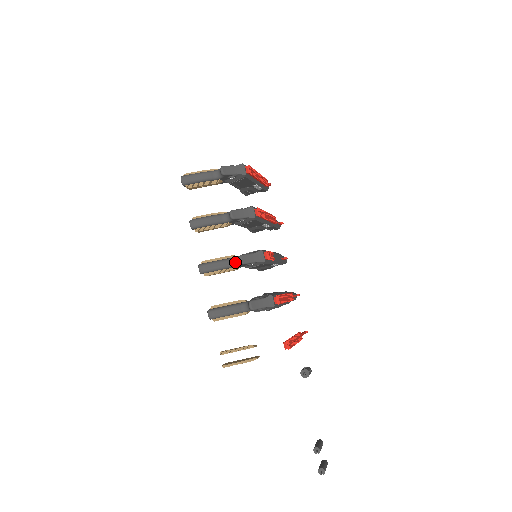
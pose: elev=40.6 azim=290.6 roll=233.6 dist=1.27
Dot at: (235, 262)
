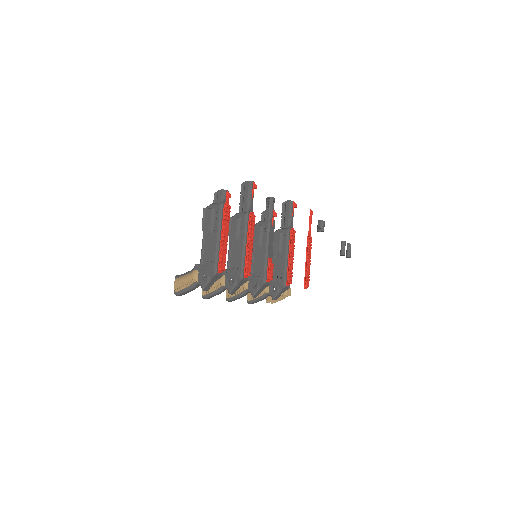
Dot at: occluded
